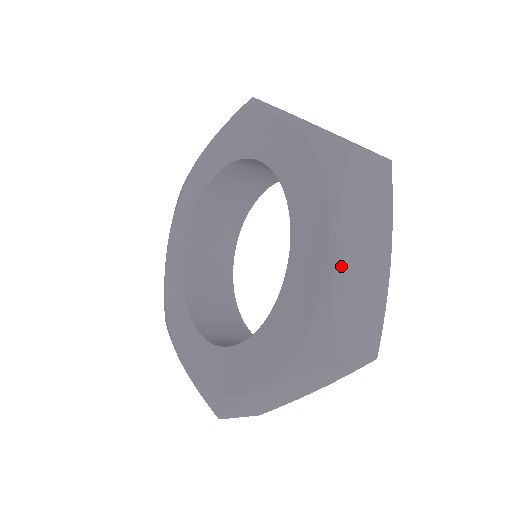
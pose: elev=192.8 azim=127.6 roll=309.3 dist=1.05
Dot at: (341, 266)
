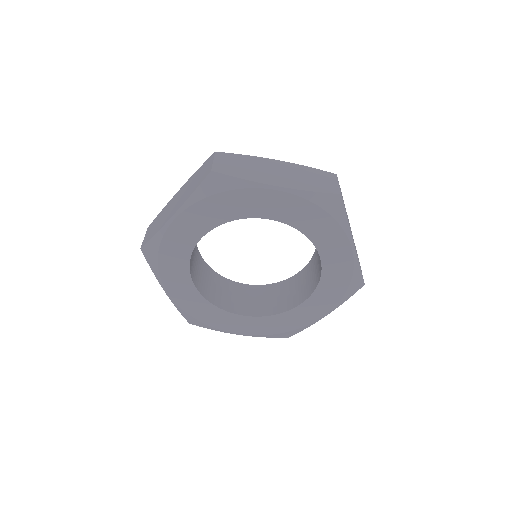
Dot at: occluded
